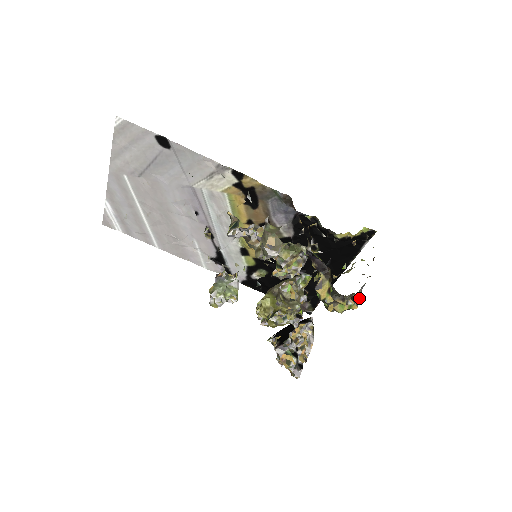
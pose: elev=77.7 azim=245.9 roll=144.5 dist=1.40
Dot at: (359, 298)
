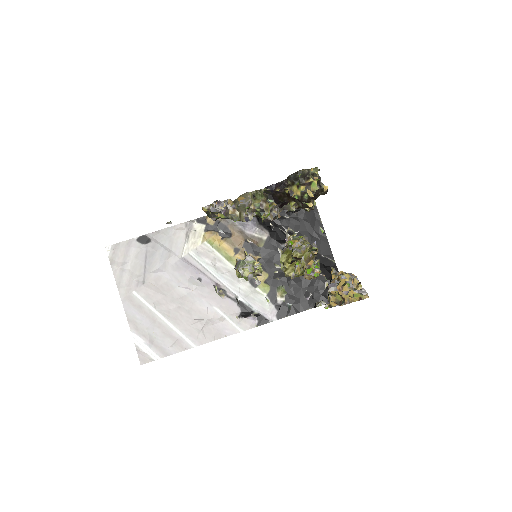
Dot at: (315, 170)
